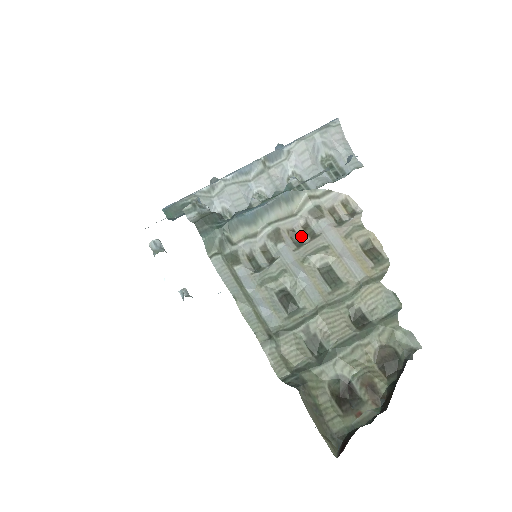
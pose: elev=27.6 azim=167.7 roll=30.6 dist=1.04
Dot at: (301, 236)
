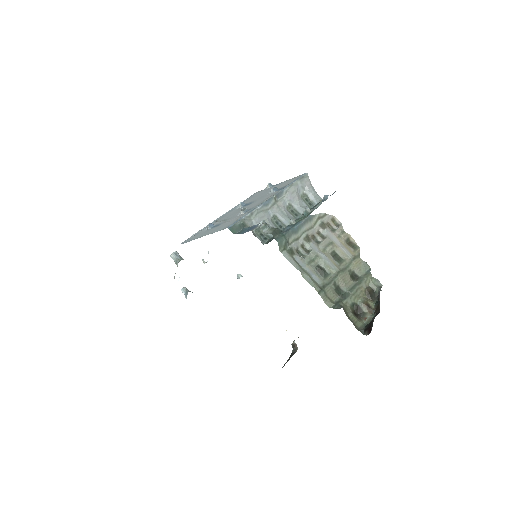
Dot at: (318, 238)
